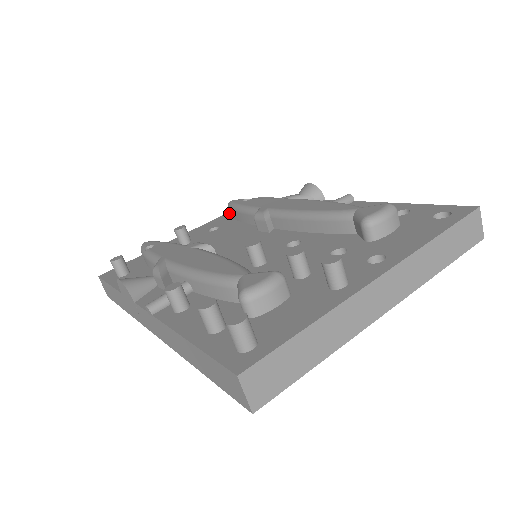
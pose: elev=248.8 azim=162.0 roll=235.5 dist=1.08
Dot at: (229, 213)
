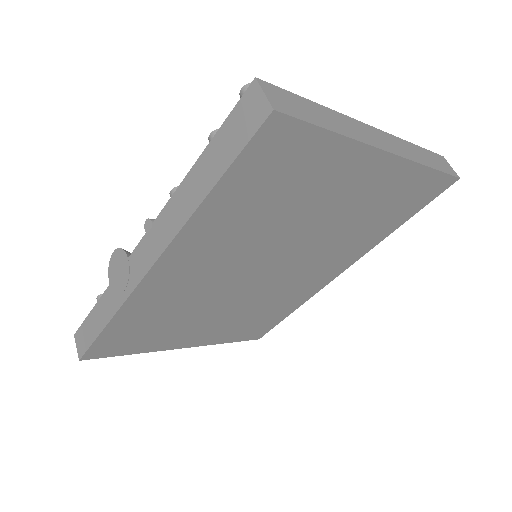
Dot at: occluded
